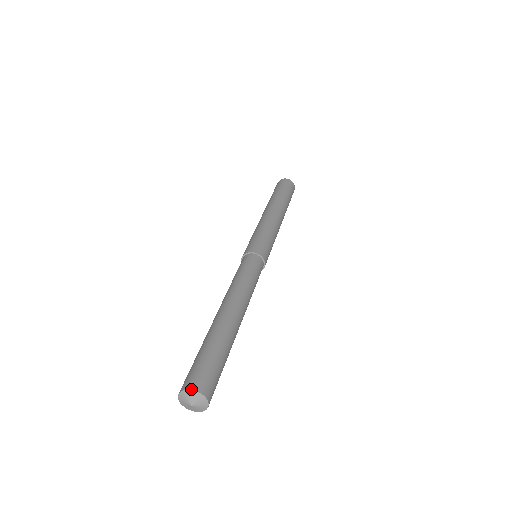
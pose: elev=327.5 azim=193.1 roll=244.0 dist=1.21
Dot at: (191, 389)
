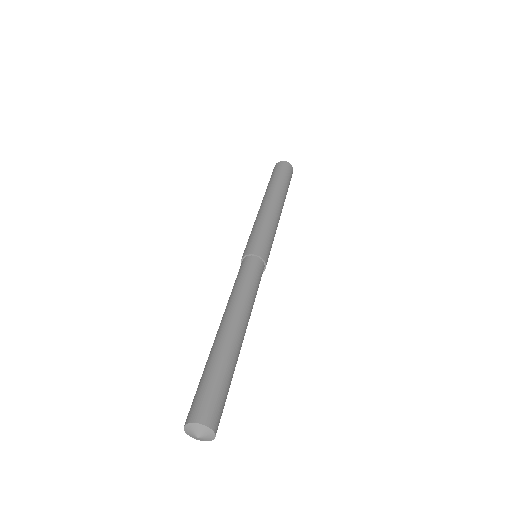
Dot at: (189, 422)
